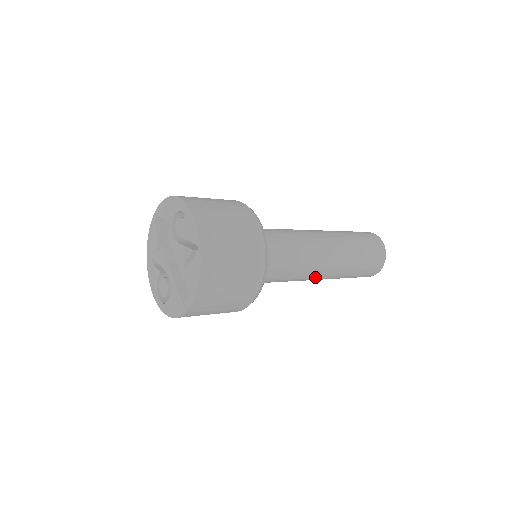
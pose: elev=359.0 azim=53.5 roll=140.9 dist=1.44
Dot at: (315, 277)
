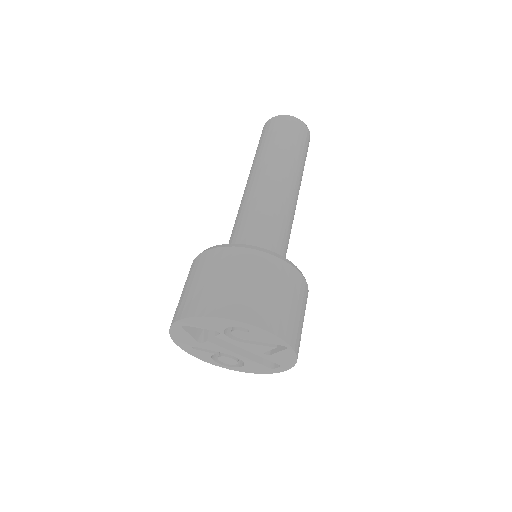
Dot at: occluded
